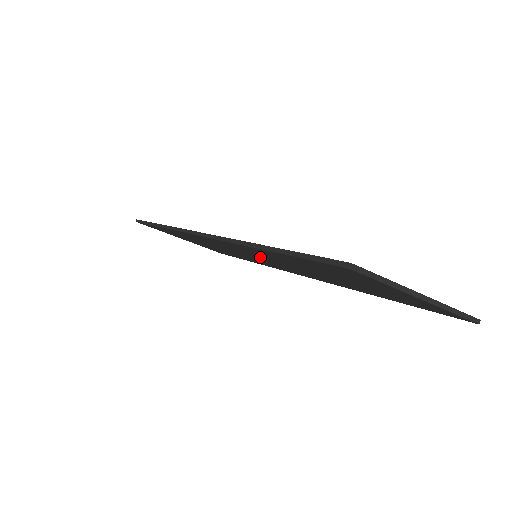
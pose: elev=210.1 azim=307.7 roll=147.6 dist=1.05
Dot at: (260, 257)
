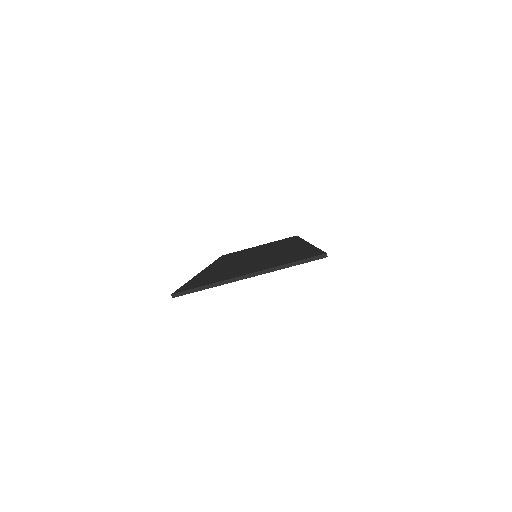
Dot at: occluded
